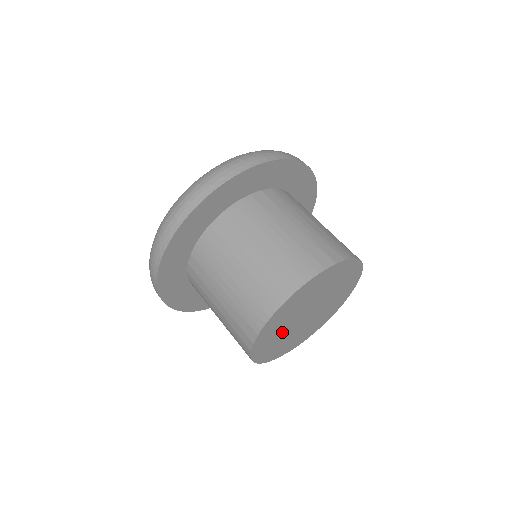
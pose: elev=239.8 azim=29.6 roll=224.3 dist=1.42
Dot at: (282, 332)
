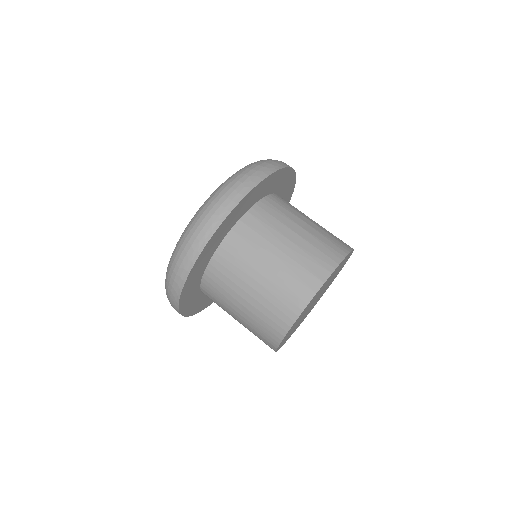
Dot at: (297, 324)
